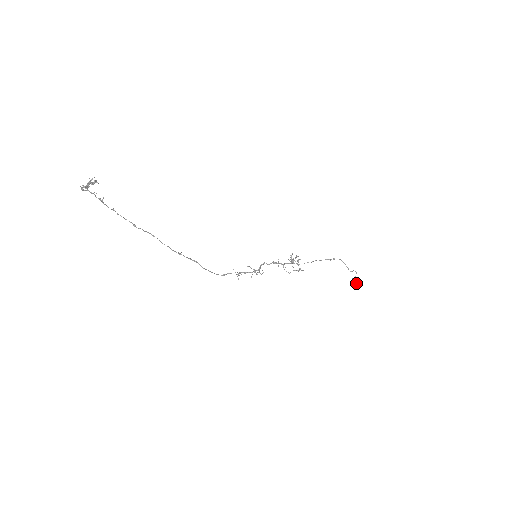
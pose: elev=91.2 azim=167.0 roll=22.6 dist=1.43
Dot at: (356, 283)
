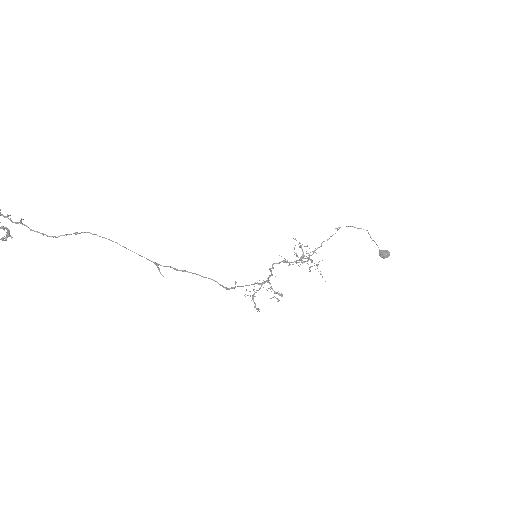
Dot at: (386, 253)
